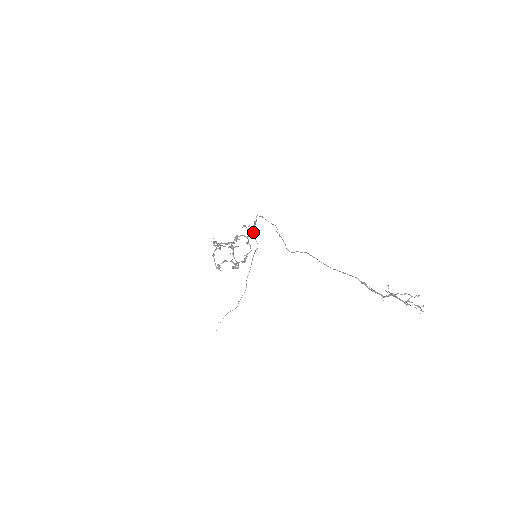
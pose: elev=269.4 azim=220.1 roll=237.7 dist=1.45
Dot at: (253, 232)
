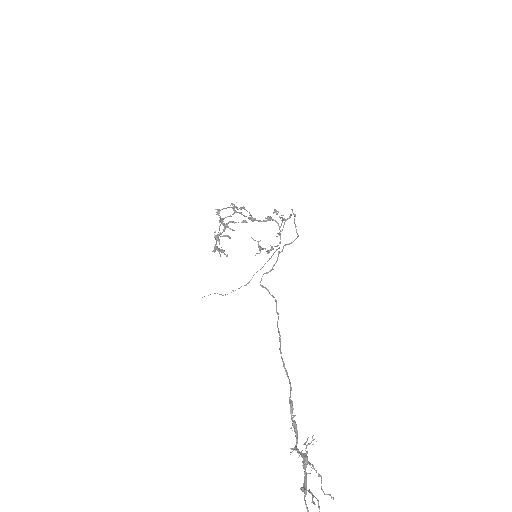
Dot at: (283, 226)
